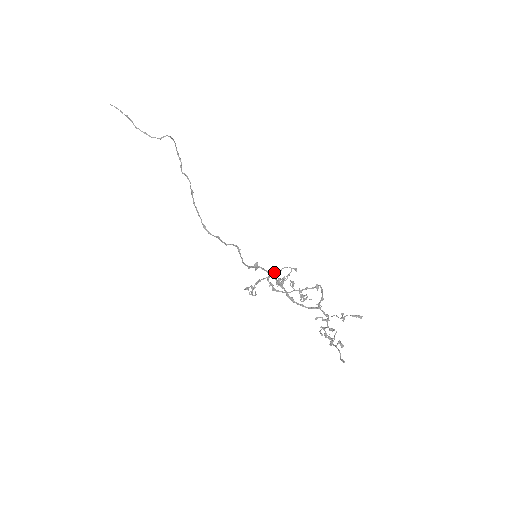
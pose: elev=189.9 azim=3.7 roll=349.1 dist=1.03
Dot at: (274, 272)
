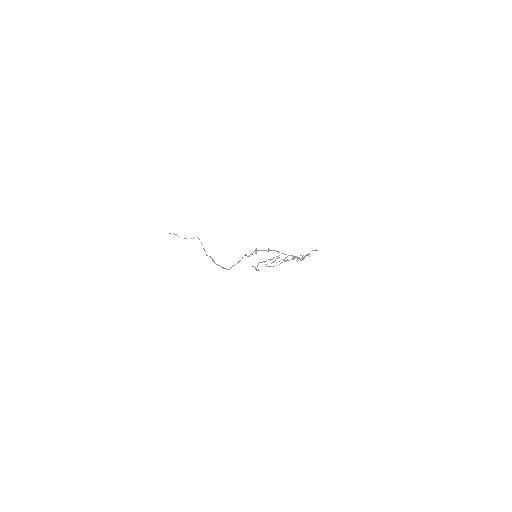
Dot at: occluded
